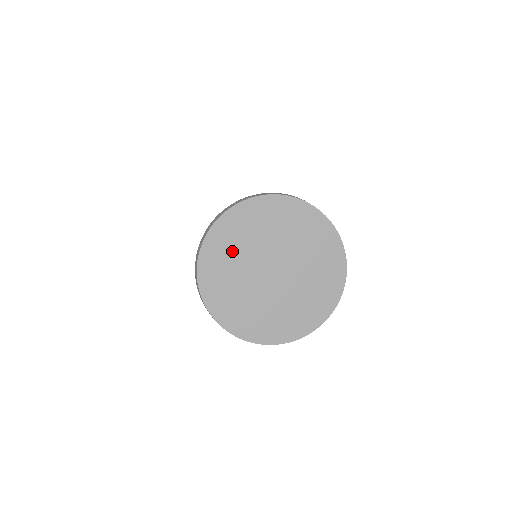
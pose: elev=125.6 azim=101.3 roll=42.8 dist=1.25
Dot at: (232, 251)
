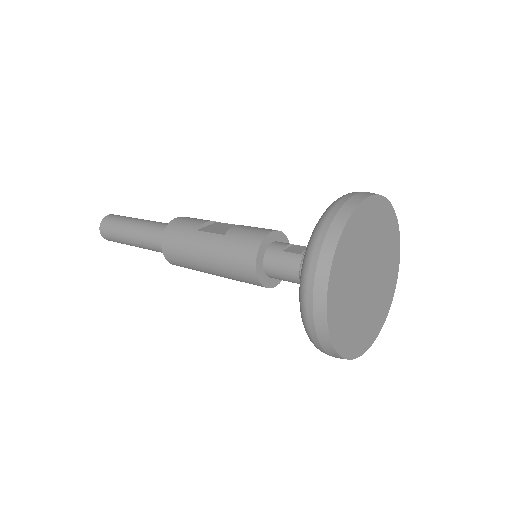
Dot at: (348, 266)
